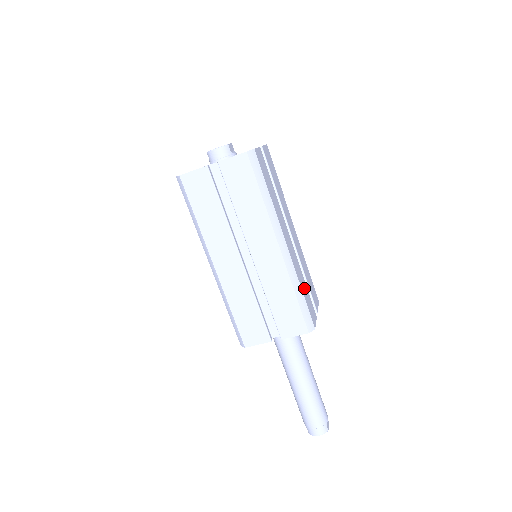
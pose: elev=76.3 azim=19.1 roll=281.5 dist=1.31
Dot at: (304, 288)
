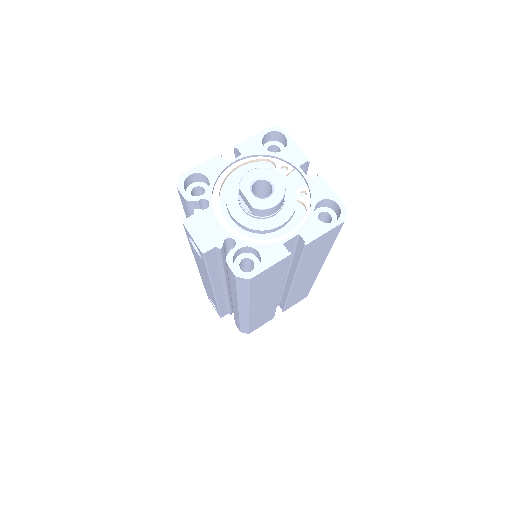
Dot at: occluded
